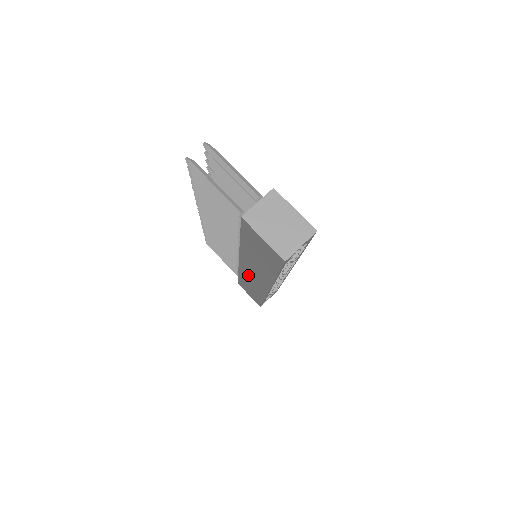
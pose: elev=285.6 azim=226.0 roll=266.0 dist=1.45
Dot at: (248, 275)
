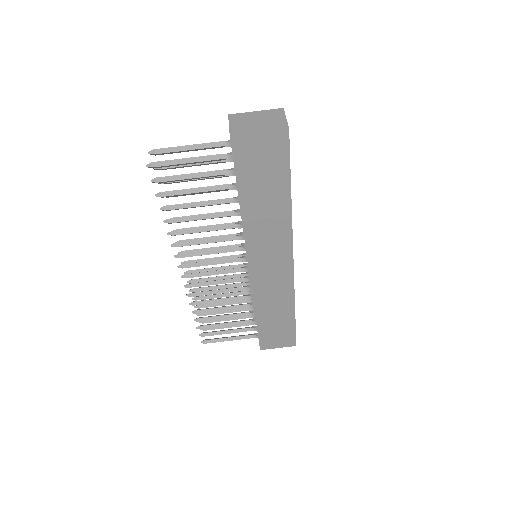
Dot at: (265, 283)
